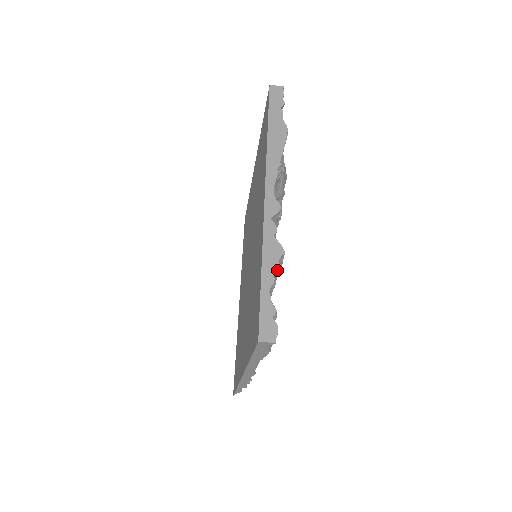
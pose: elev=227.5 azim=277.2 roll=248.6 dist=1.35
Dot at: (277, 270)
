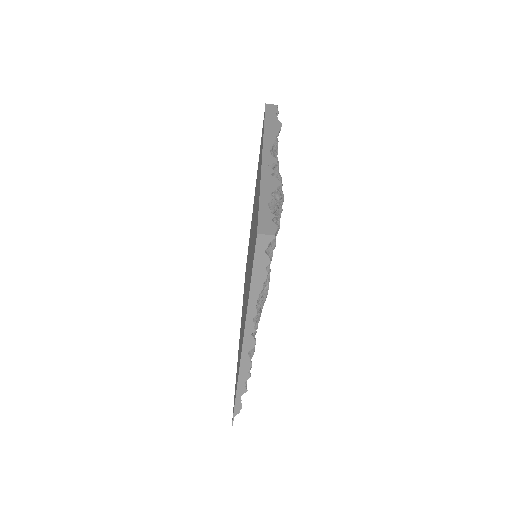
Dot at: (275, 198)
